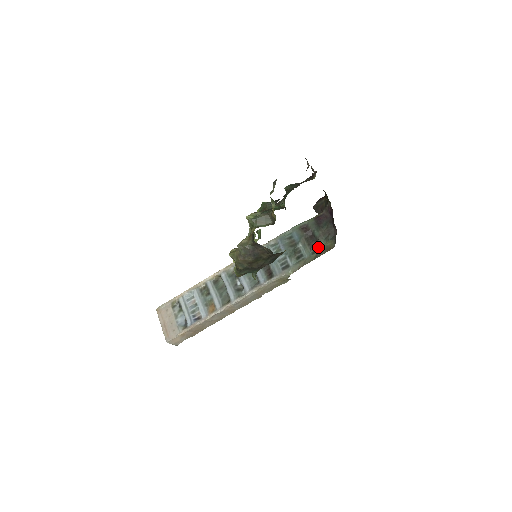
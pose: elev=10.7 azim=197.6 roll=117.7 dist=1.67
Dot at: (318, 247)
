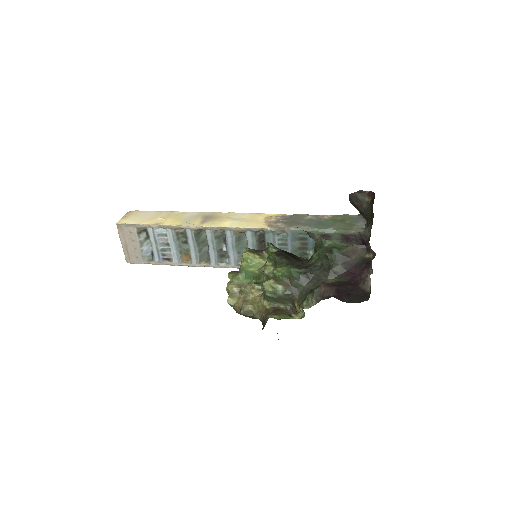
Dot at: occluded
